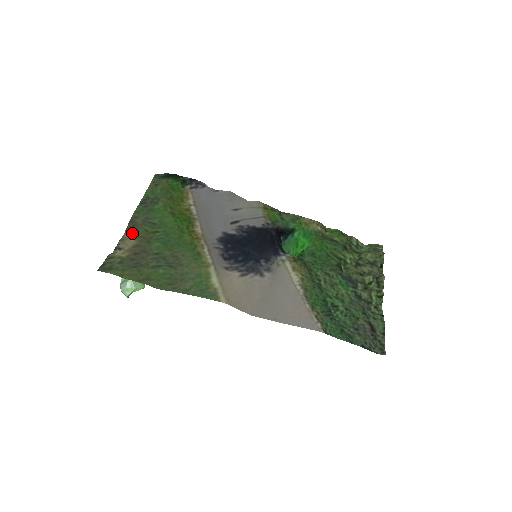
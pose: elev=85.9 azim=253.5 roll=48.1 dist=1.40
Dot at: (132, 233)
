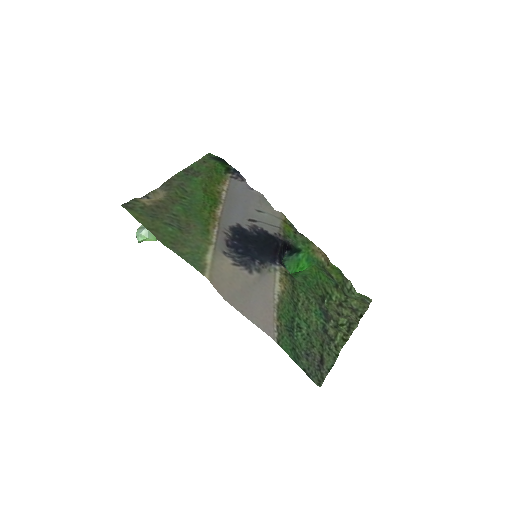
Dot at: (164, 190)
